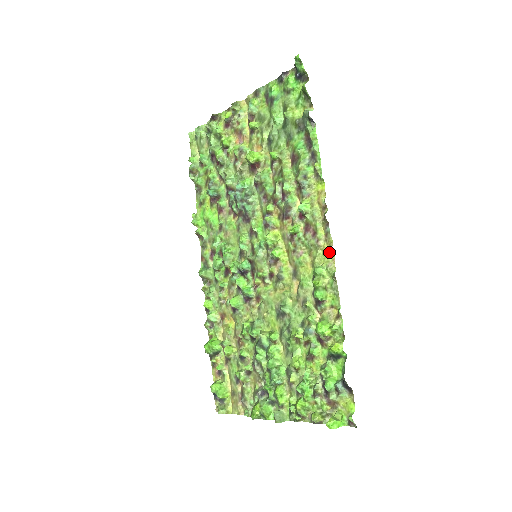
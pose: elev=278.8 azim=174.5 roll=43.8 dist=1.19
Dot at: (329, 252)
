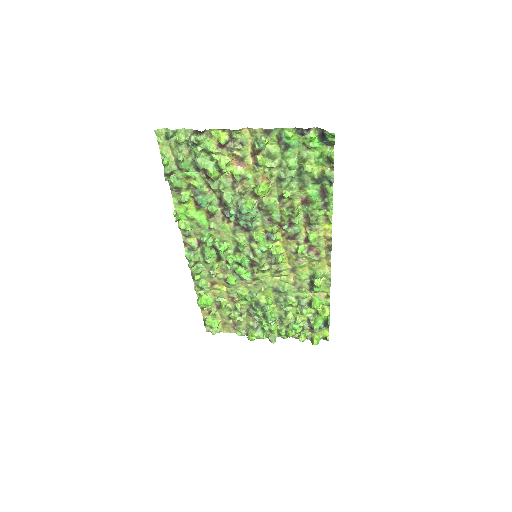
Dot at: (326, 264)
